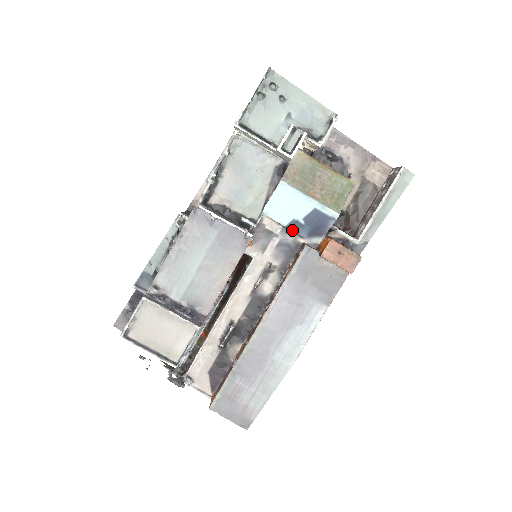
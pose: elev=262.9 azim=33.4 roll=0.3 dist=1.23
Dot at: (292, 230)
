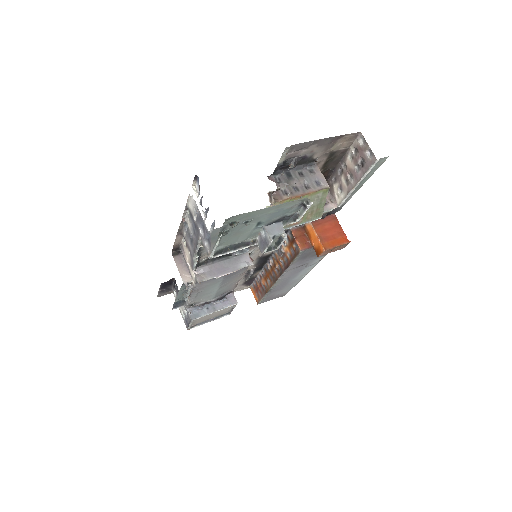
Dot at: occluded
